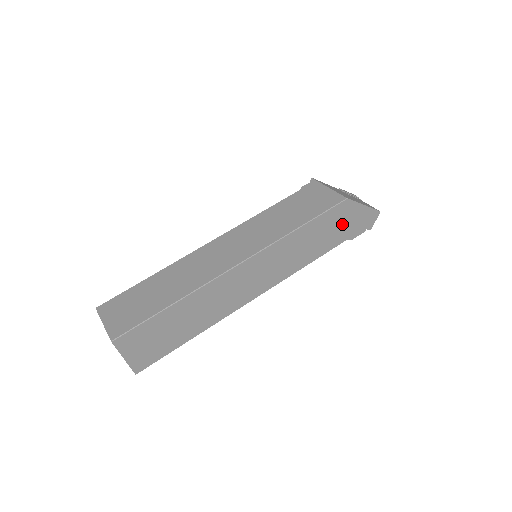
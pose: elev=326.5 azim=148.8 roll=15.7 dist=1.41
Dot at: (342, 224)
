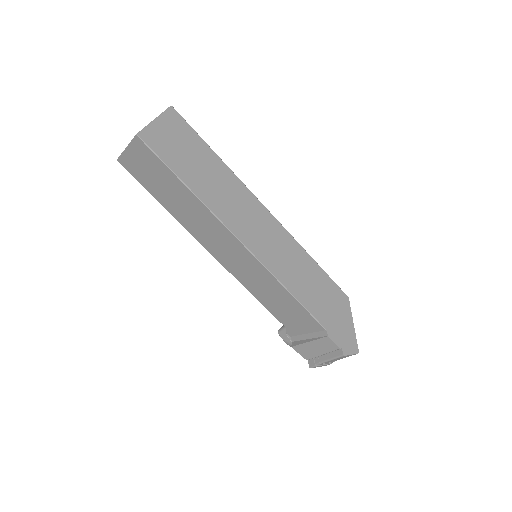
Dot at: (332, 309)
